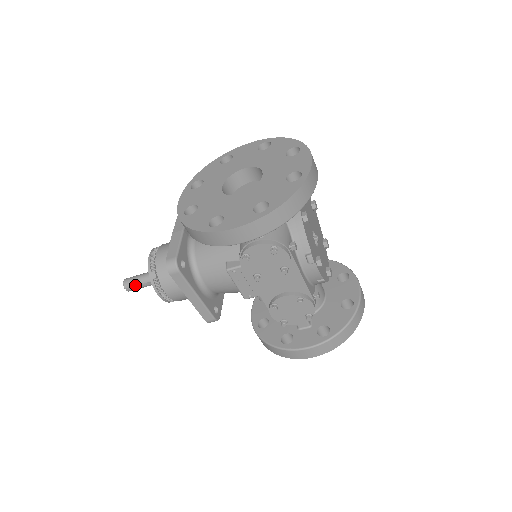
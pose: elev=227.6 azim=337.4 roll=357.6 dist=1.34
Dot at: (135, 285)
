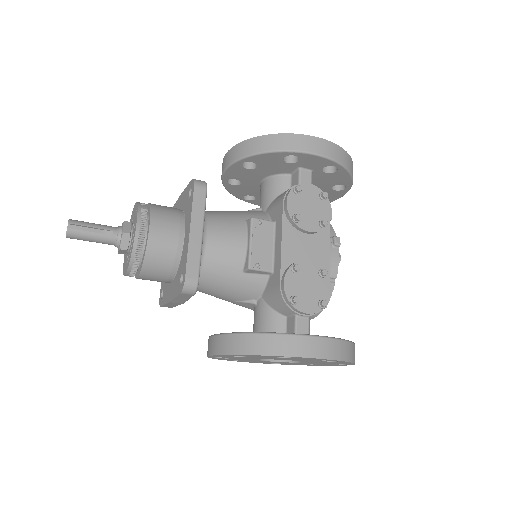
Dot at: (88, 226)
